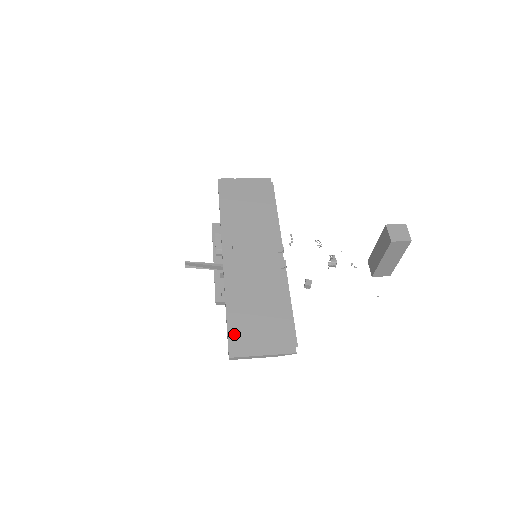
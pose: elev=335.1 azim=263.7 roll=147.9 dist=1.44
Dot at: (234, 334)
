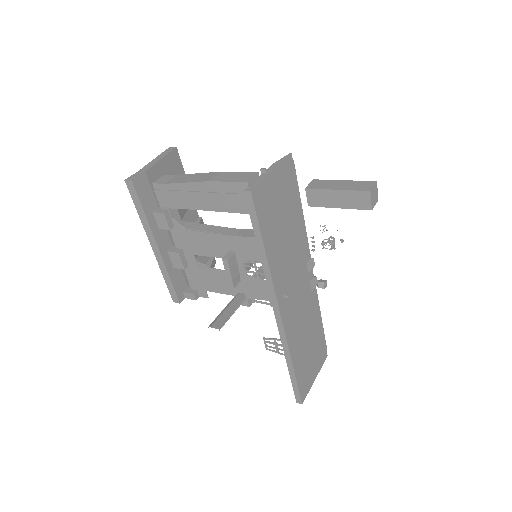
Dot at: (301, 383)
